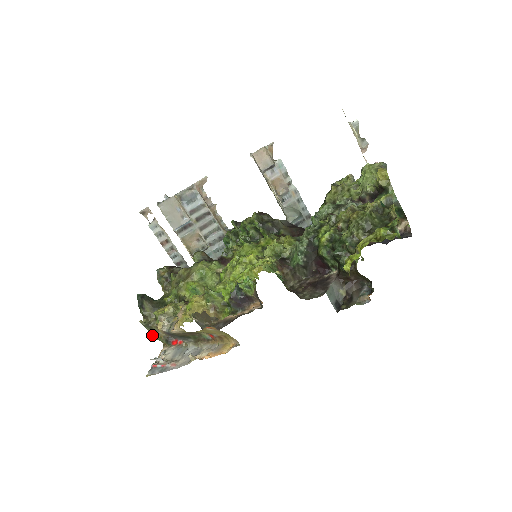
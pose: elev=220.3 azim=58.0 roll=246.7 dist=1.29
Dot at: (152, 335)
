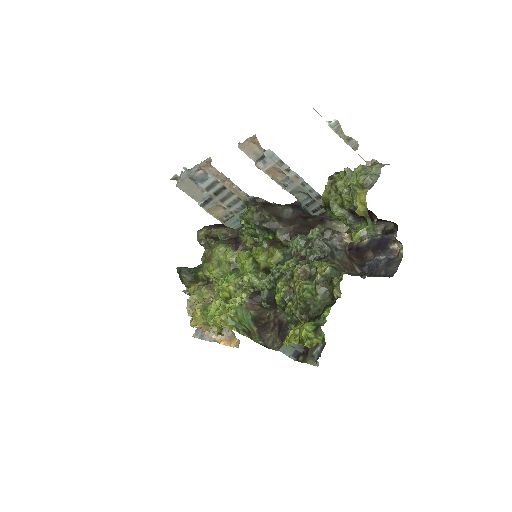
Dot at: occluded
